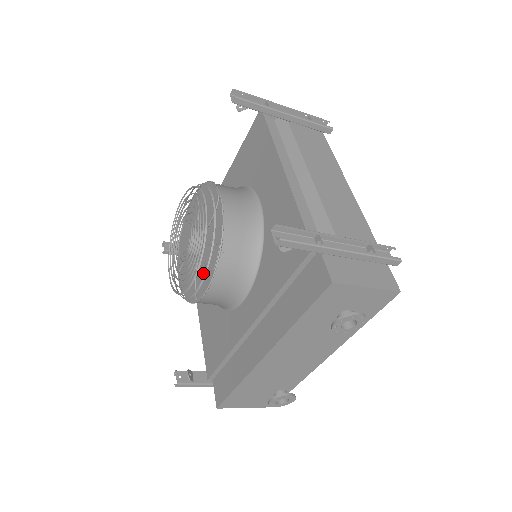
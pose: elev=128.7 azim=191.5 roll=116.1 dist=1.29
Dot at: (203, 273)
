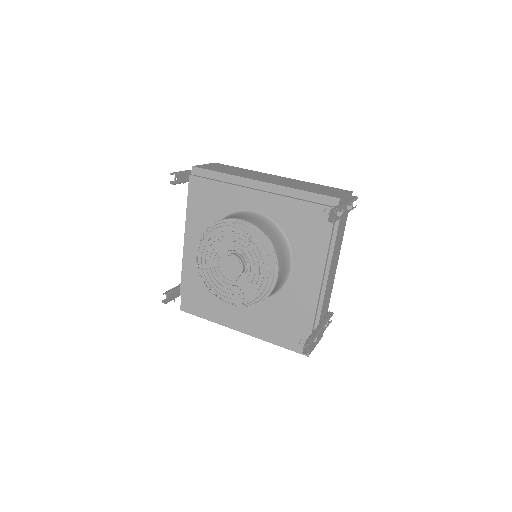
Dot at: occluded
